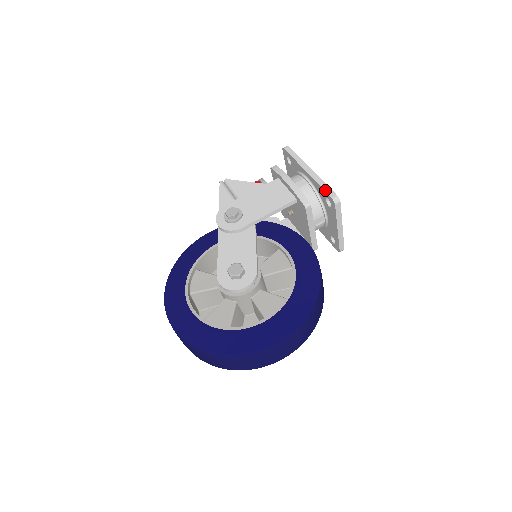
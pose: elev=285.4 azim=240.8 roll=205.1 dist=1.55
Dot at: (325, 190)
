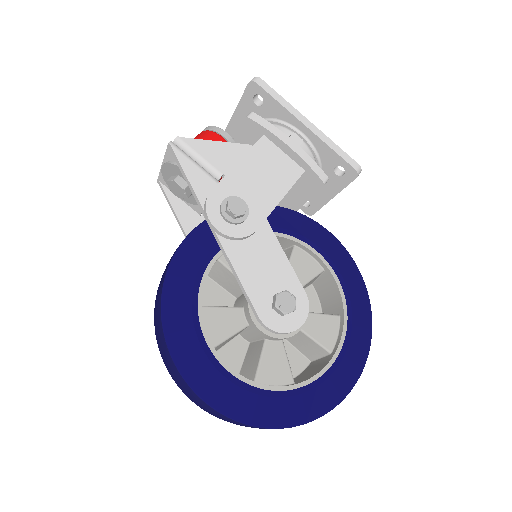
Dot at: (343, 157)
